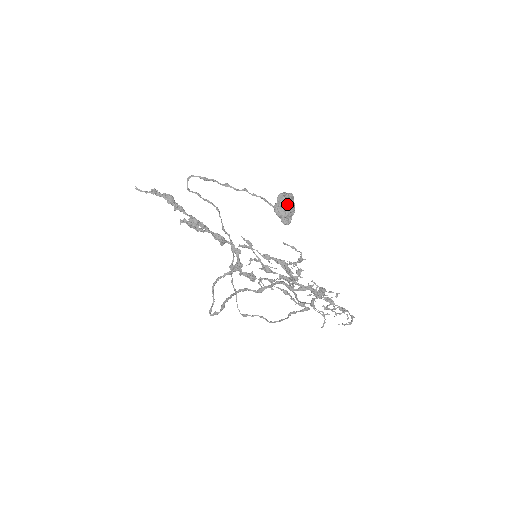
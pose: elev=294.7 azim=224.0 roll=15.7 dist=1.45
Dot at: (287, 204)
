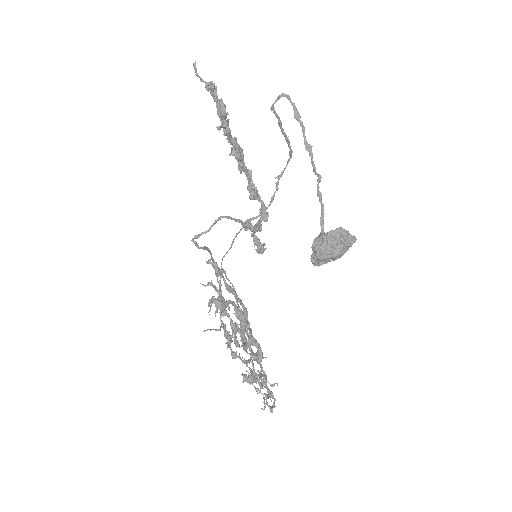
Dot at: (333, 248)
